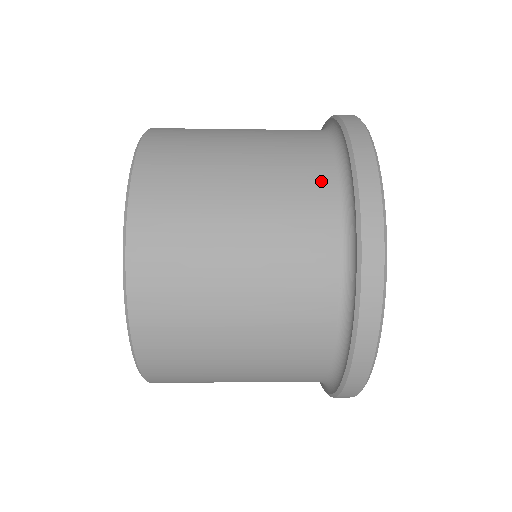
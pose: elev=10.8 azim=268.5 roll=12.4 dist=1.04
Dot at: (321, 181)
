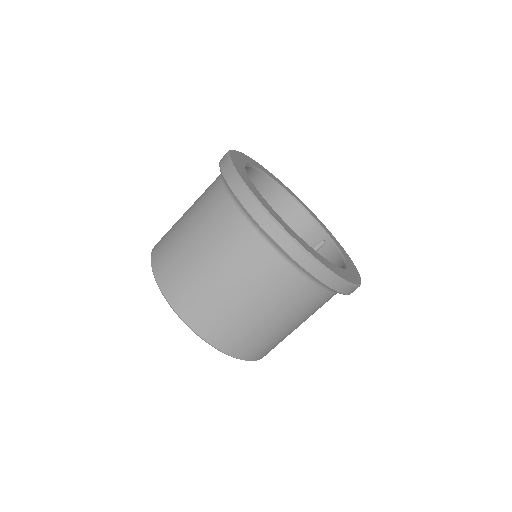
Dot at: (222, 201)
